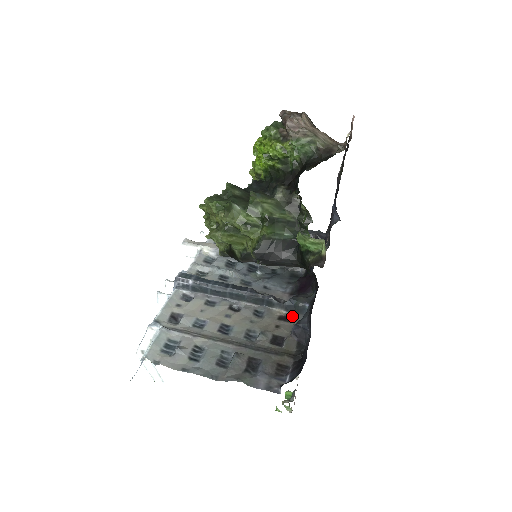
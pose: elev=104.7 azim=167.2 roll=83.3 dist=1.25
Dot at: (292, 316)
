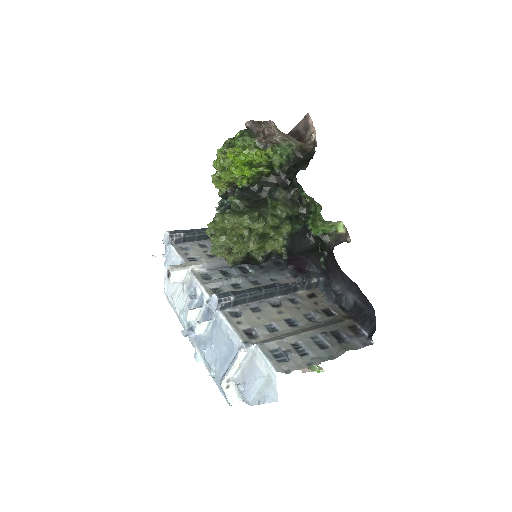
Dot at: (314, 292)
